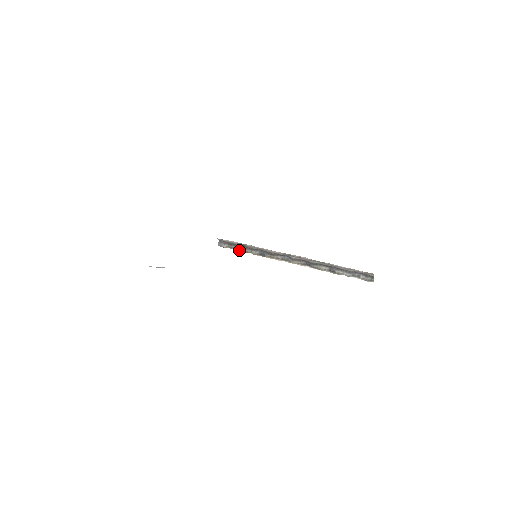
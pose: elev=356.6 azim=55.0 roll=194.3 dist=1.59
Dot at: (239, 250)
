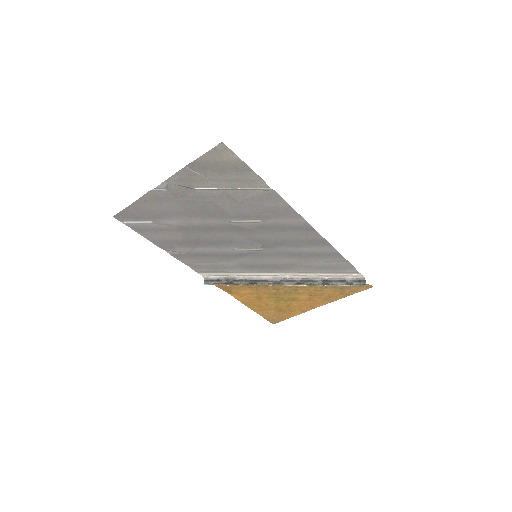
Dot at: (228, 284)
